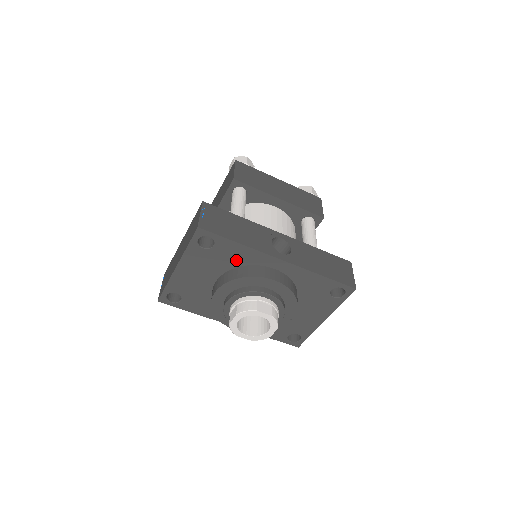
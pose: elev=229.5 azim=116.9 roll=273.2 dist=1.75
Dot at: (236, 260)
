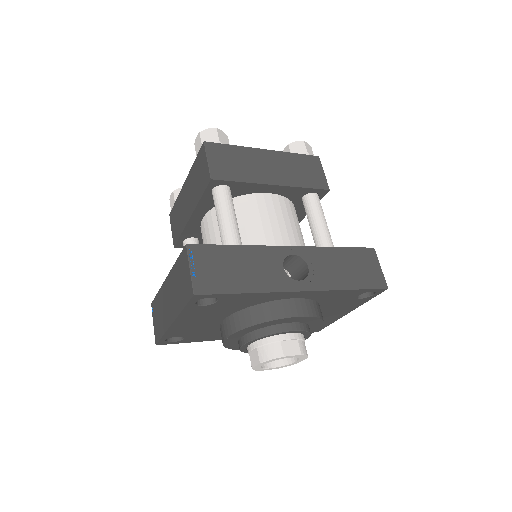
Dot at: (246, 303)
